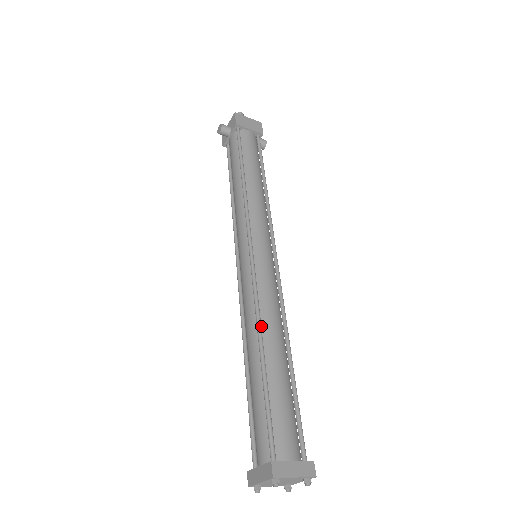
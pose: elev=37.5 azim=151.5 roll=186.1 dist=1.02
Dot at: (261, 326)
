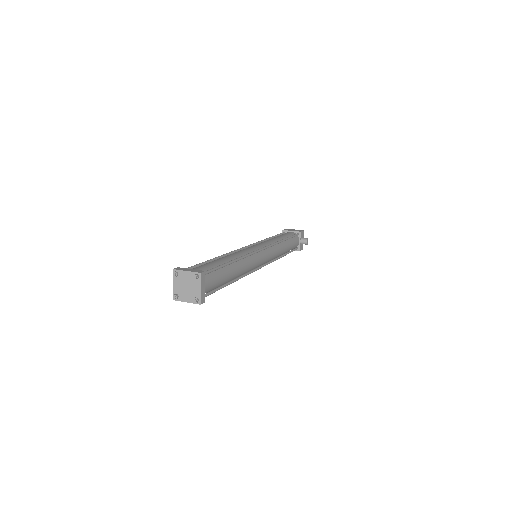
Dot at: occluded
